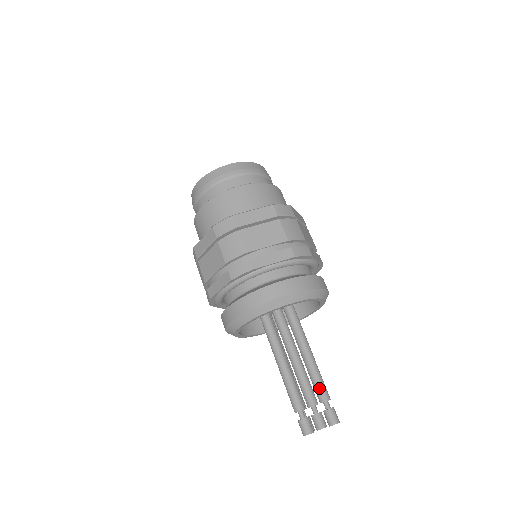
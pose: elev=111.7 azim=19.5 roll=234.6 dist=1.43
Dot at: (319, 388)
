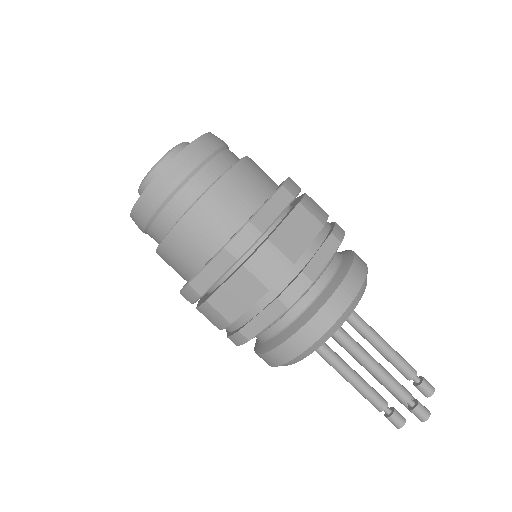
Dot at: (393, 394)
